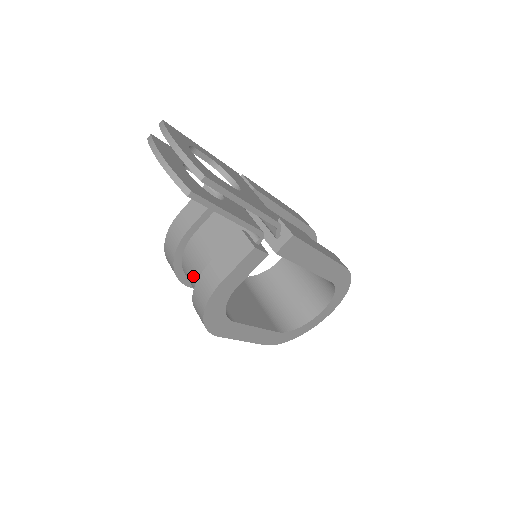
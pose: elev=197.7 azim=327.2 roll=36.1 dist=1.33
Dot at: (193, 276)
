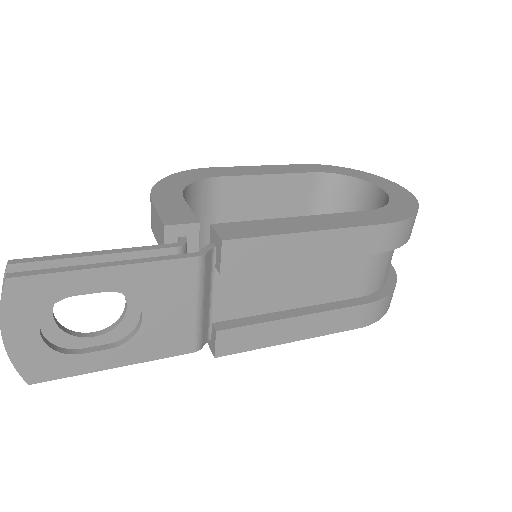
Dot at: occluded
